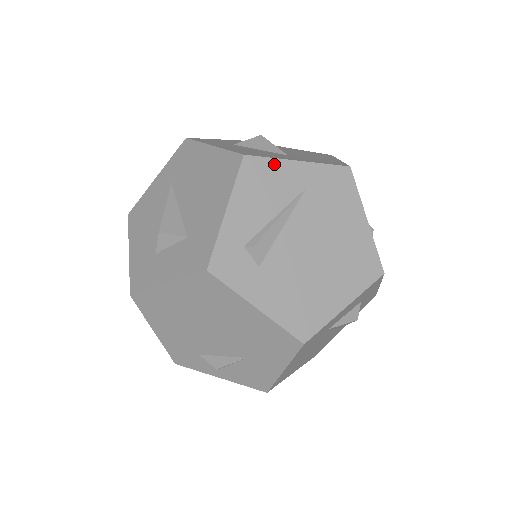
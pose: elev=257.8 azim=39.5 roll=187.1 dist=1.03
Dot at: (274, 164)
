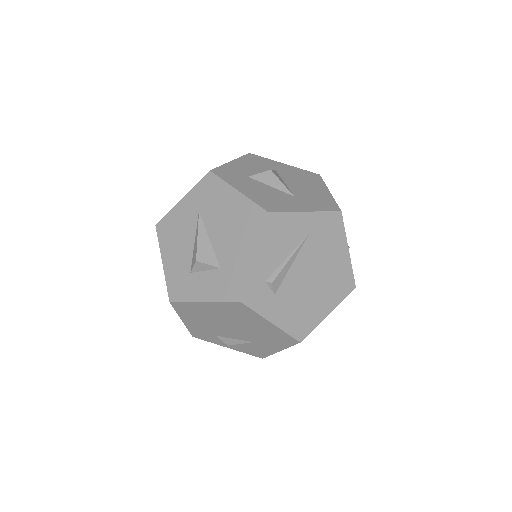
Dot at: (289, 217)
